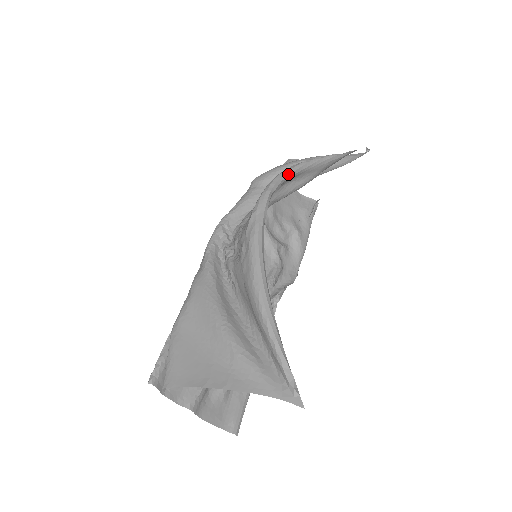
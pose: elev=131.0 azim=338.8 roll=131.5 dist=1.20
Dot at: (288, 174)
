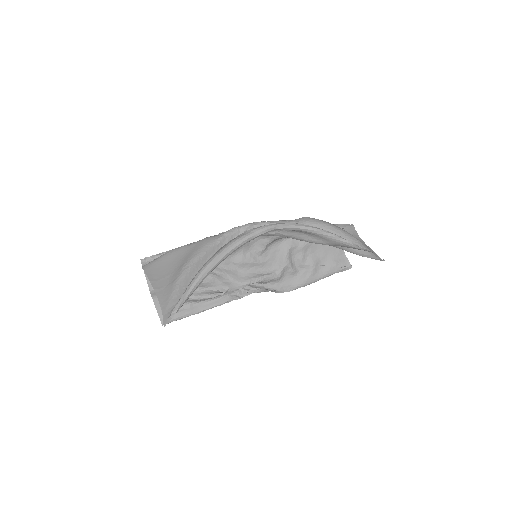
Dot at: (300, 227)
